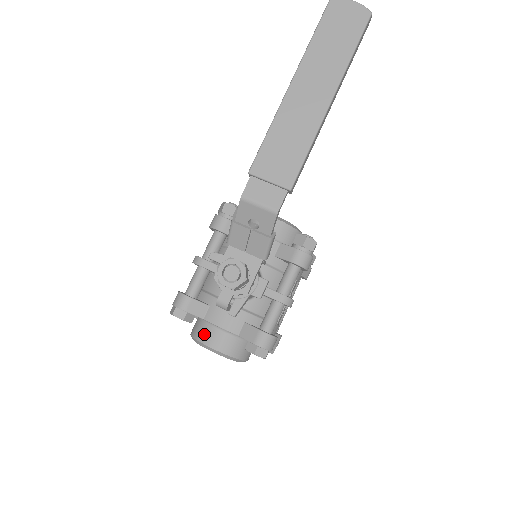
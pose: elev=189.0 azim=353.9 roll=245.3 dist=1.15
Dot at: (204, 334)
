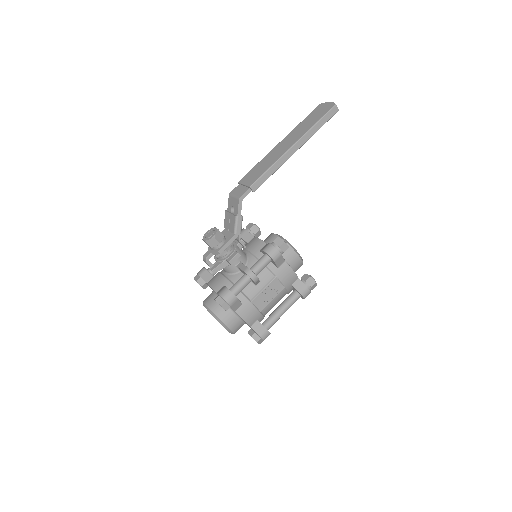
Dot at: (207, 297)
